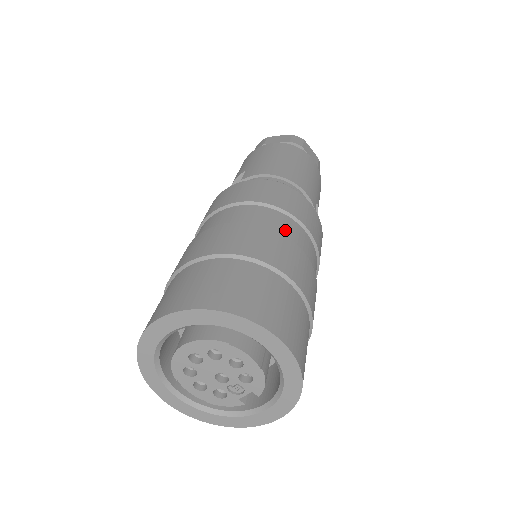
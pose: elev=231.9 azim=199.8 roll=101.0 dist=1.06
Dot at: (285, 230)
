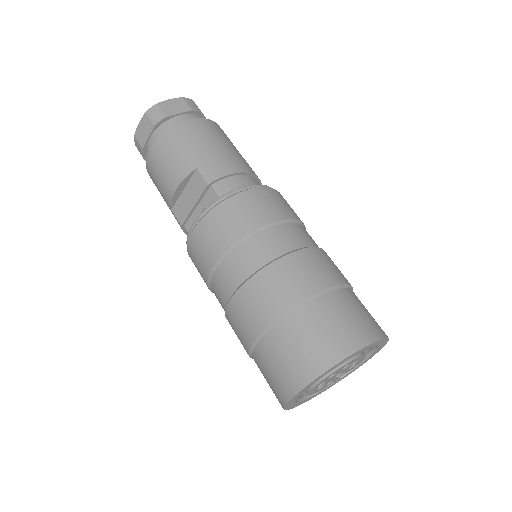
Dot at: (311, 240)
